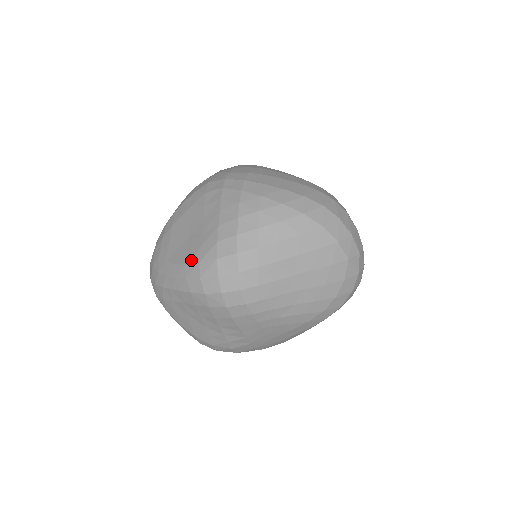
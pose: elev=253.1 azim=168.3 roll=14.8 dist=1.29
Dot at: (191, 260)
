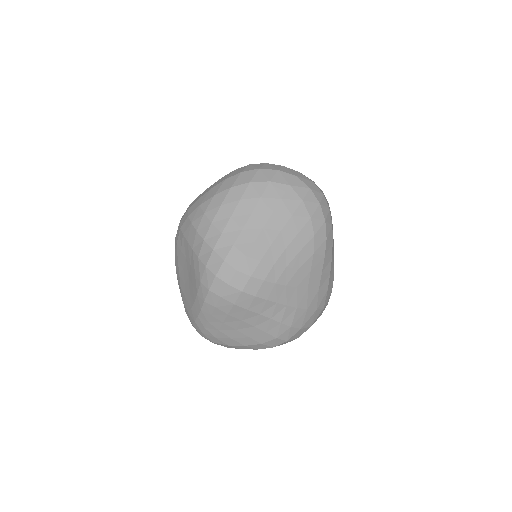
Dot at: (197, 287)
